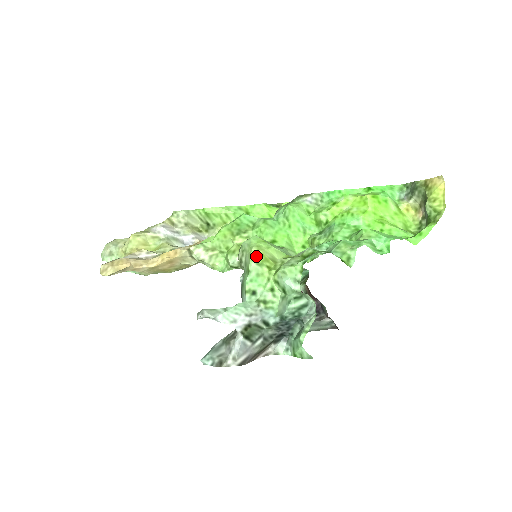
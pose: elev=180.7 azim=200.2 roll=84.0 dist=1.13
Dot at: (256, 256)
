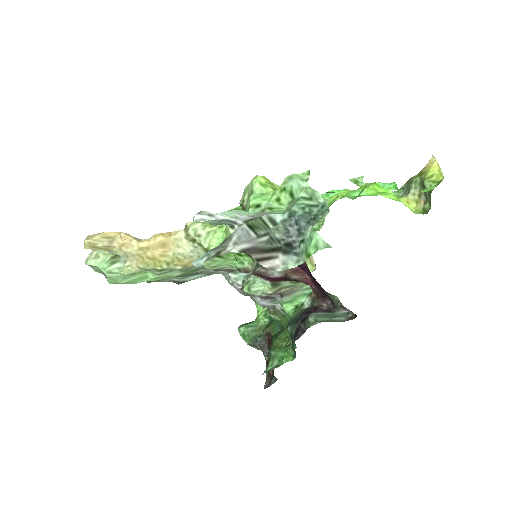
Dot at: (260, 177)
